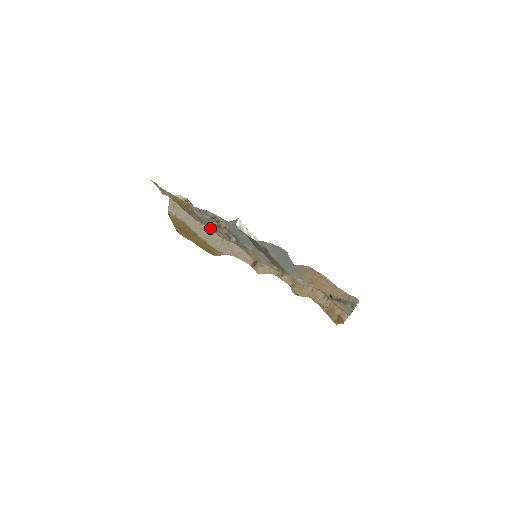
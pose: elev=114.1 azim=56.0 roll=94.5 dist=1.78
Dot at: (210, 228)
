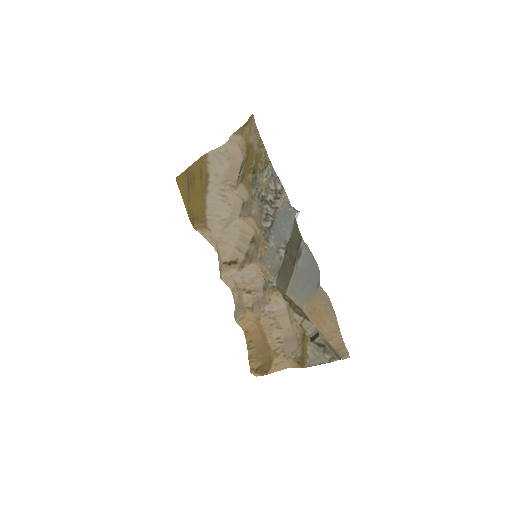
Dot at: (252, 198)
